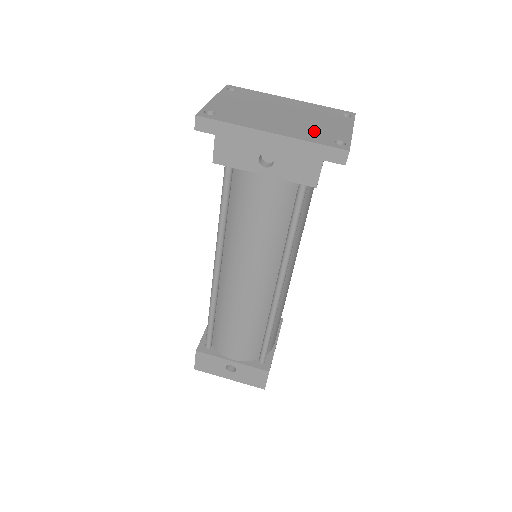
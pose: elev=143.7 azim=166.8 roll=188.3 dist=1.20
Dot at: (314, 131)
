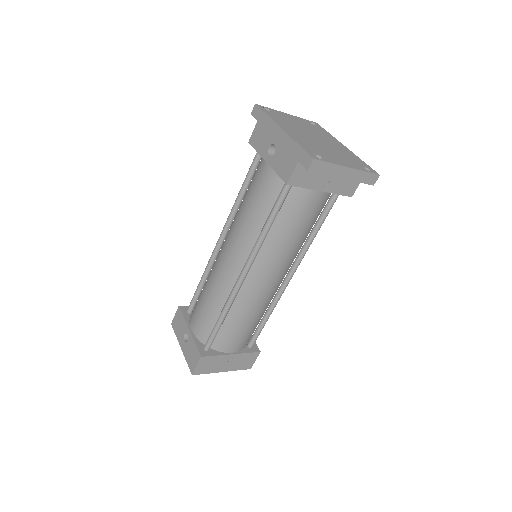
Dot at: (315, 148)
